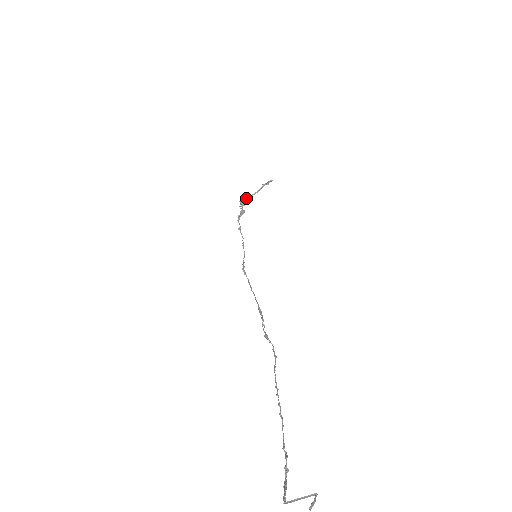
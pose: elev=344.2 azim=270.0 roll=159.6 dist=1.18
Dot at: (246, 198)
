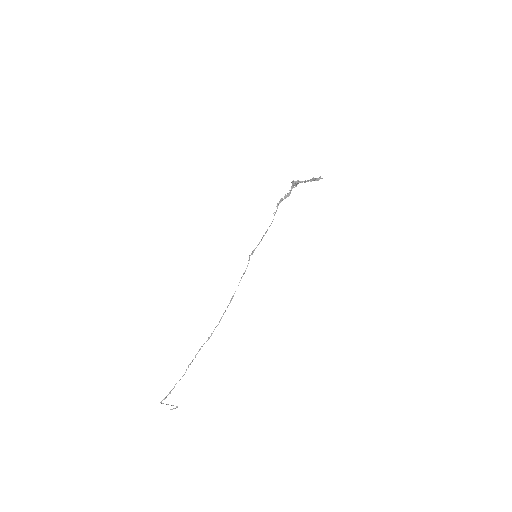
Dot at: (297, 182)
